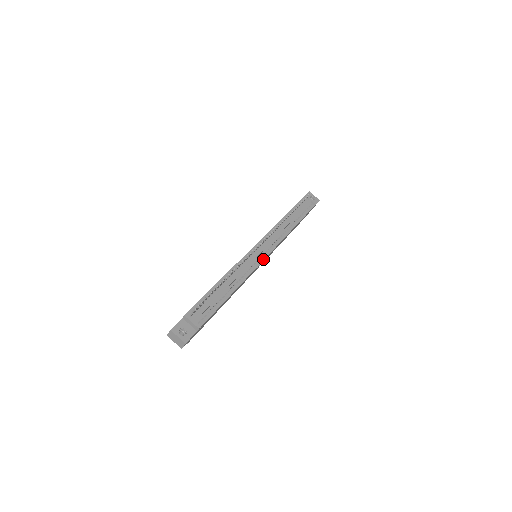
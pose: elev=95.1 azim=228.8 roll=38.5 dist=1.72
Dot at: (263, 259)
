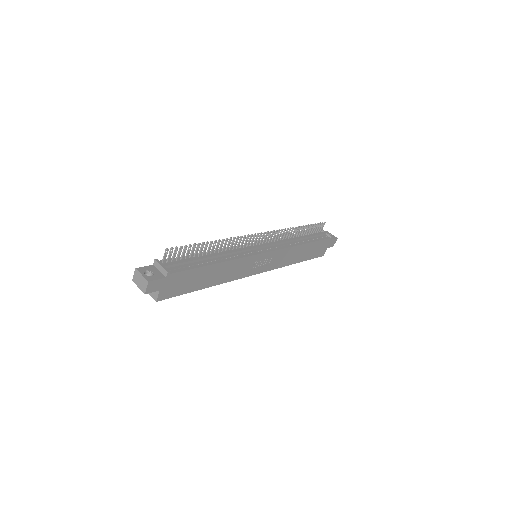
Dot at: (261, 252)
